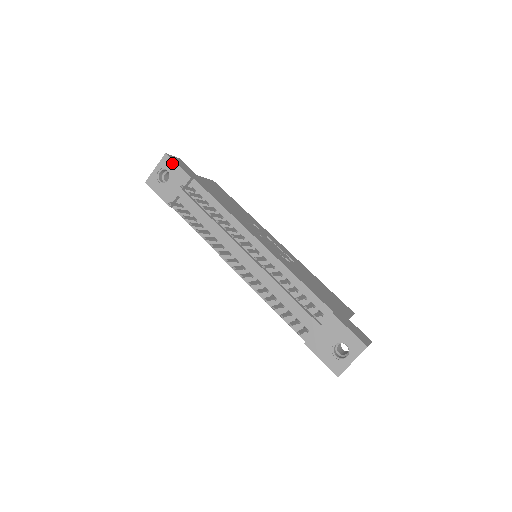
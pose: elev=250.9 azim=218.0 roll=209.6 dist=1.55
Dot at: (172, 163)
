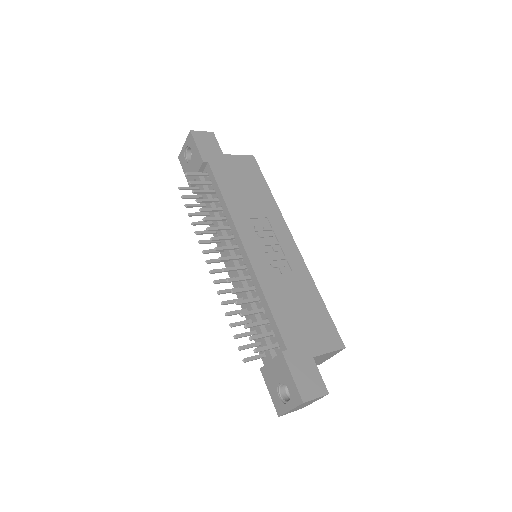
Dot at: (193, 142)
